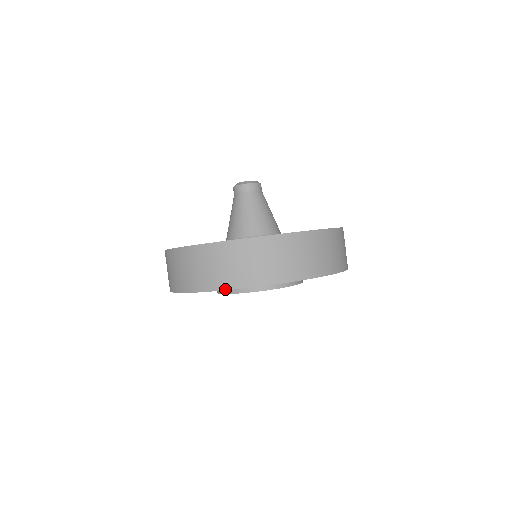
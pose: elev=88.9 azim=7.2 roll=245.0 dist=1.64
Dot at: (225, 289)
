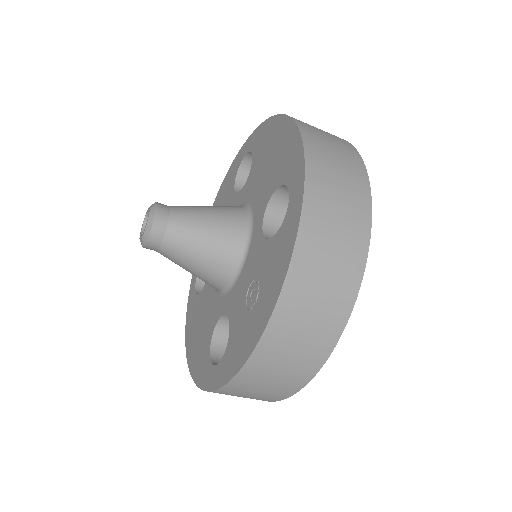
Dot at: (338, 338)
